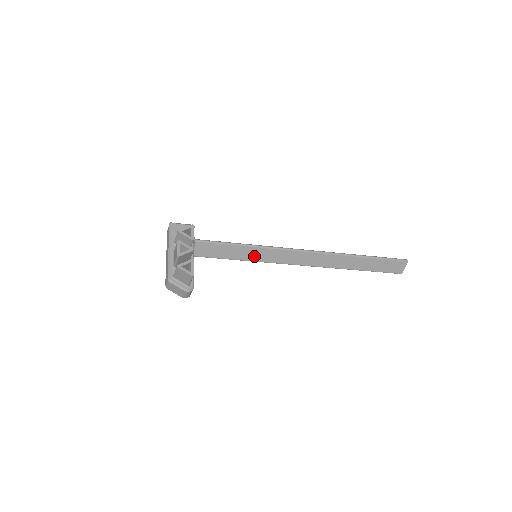
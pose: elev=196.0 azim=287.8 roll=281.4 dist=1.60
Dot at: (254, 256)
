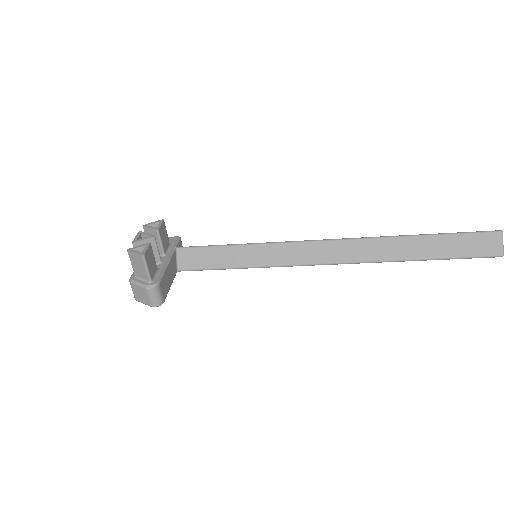
Dot at: (256, 259)
